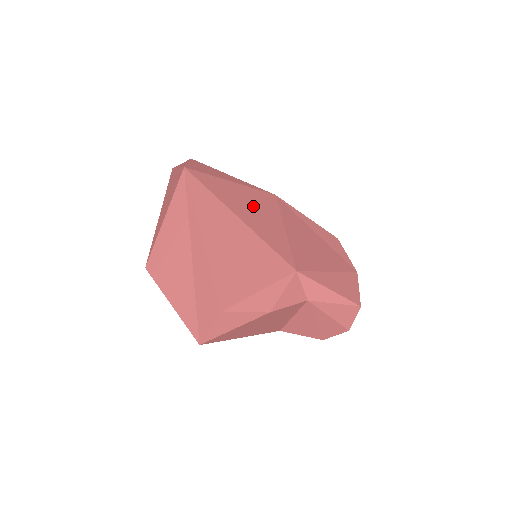
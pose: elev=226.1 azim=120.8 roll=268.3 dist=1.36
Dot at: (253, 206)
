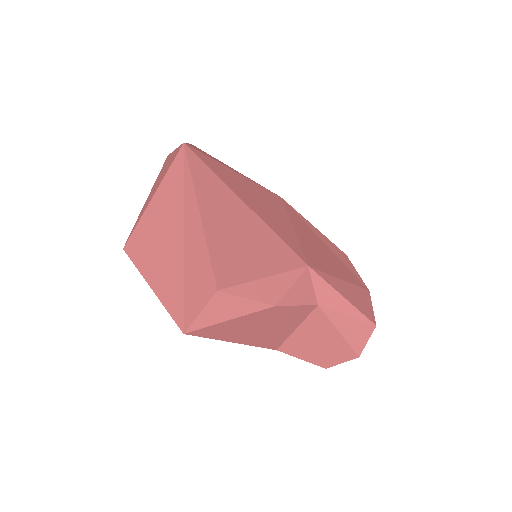
Dot at: (258, 197)
